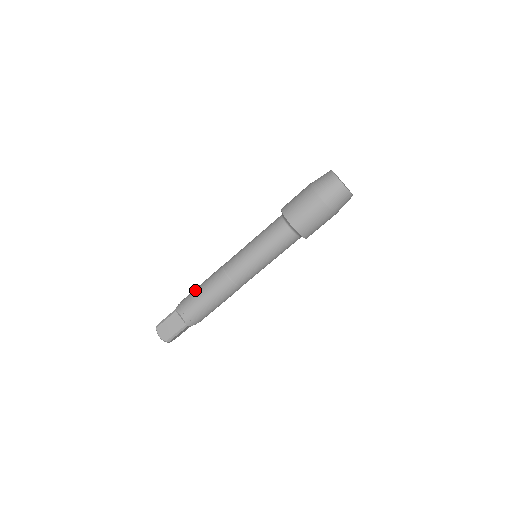
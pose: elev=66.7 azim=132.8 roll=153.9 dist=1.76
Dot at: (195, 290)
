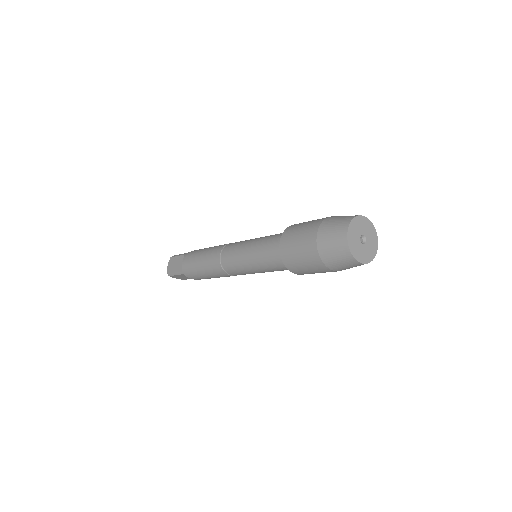
Dot at: (196, 268)
